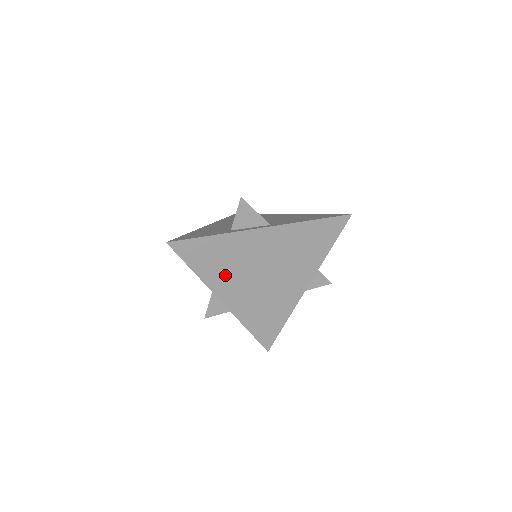
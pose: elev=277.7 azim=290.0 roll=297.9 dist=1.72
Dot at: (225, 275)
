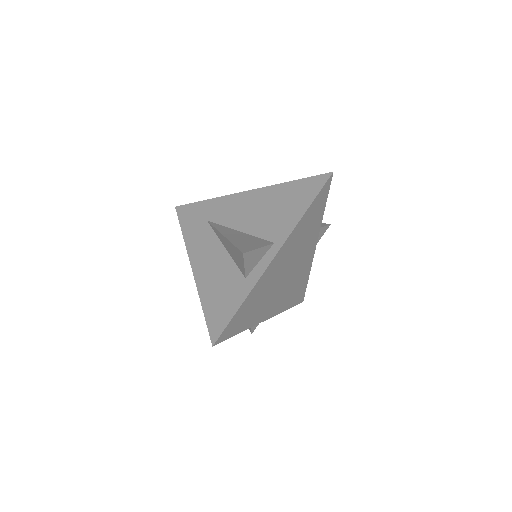
Dot at: (261, 308)
